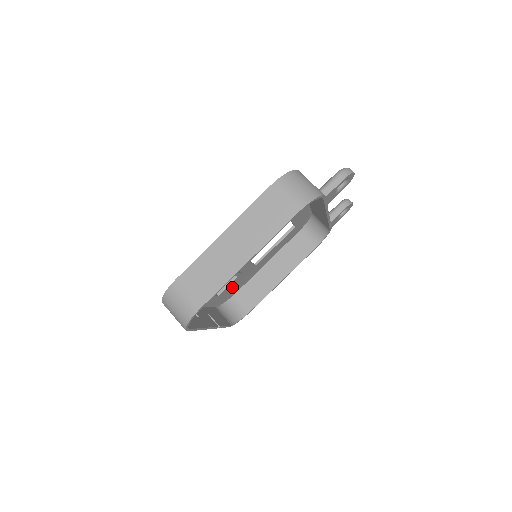
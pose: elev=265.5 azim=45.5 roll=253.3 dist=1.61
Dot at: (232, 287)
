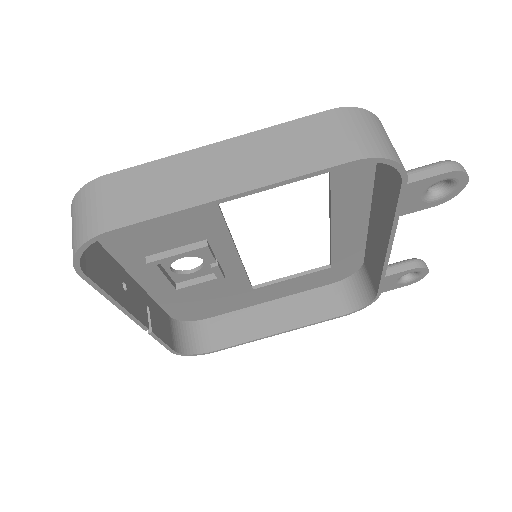
Dot at: (205, 300)
